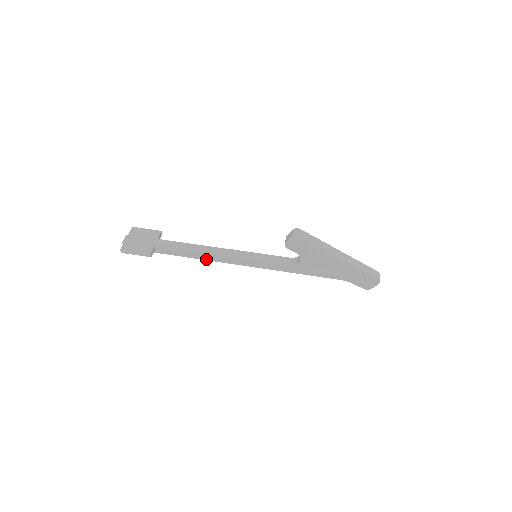
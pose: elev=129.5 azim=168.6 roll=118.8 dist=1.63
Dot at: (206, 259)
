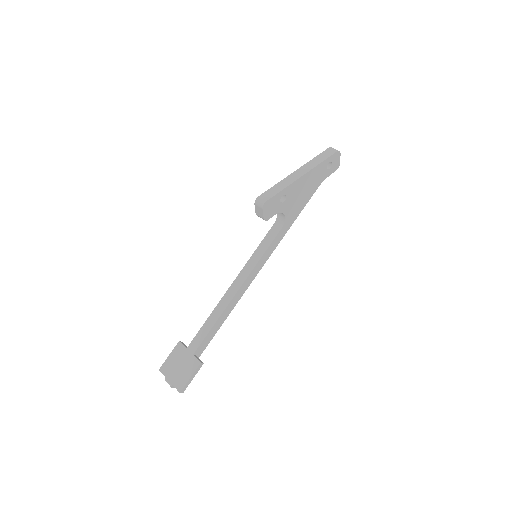
Dot at: (232, 308)
